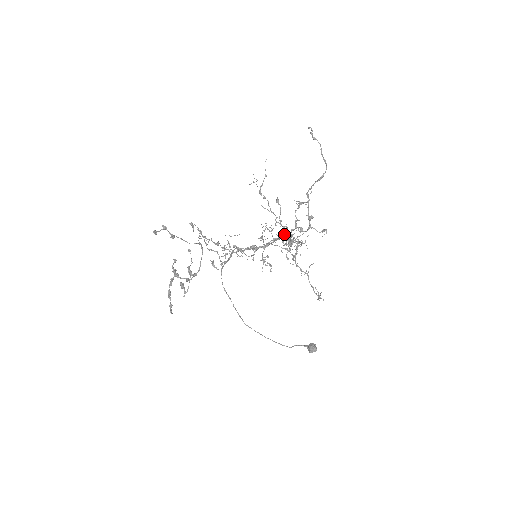
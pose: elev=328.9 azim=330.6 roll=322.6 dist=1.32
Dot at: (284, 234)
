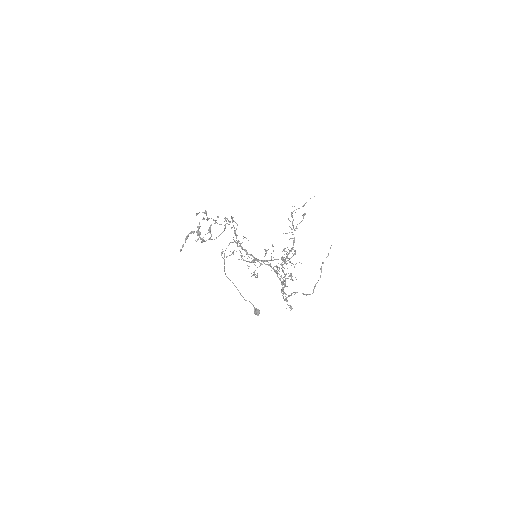
Dot at: (276, 271)
